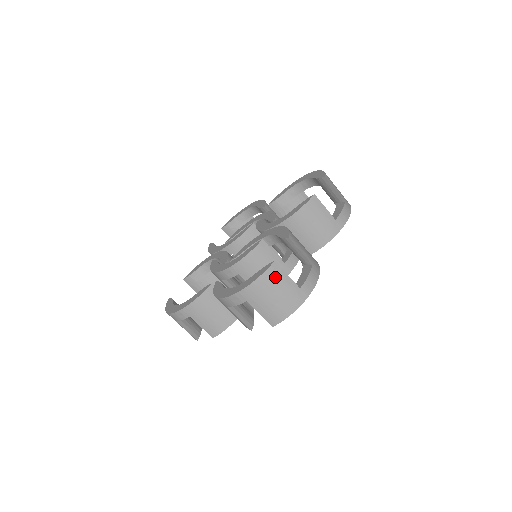
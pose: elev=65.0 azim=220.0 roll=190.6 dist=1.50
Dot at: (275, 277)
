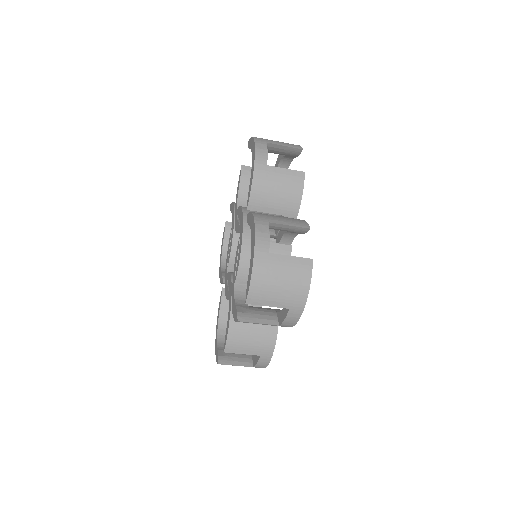
Dot at: occluded
